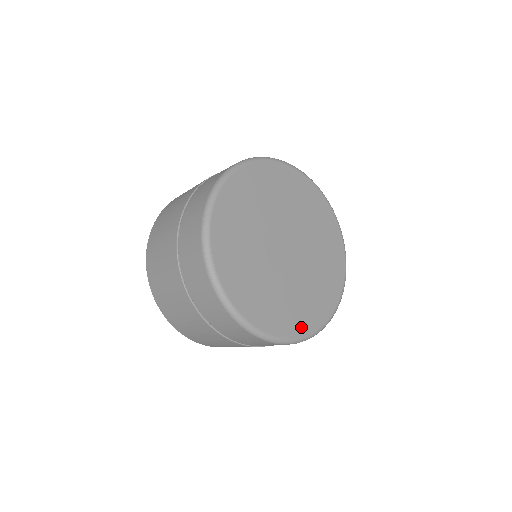
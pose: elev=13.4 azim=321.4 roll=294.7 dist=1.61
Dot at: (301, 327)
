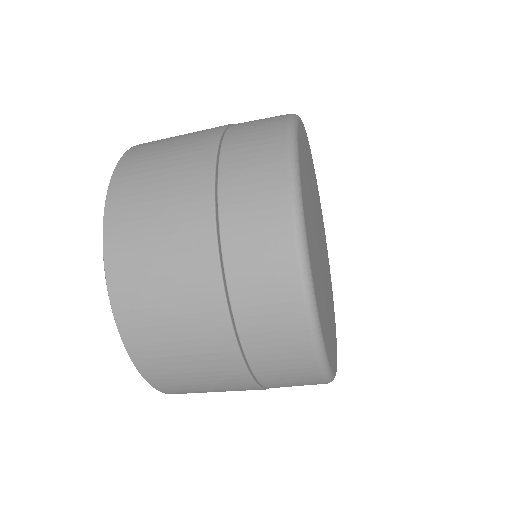
Dot at: (334, 358)
